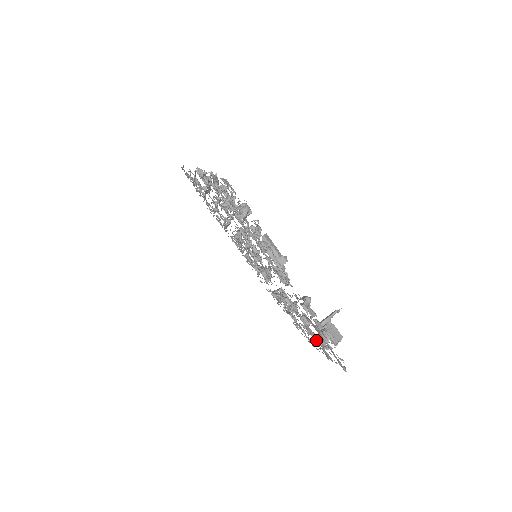
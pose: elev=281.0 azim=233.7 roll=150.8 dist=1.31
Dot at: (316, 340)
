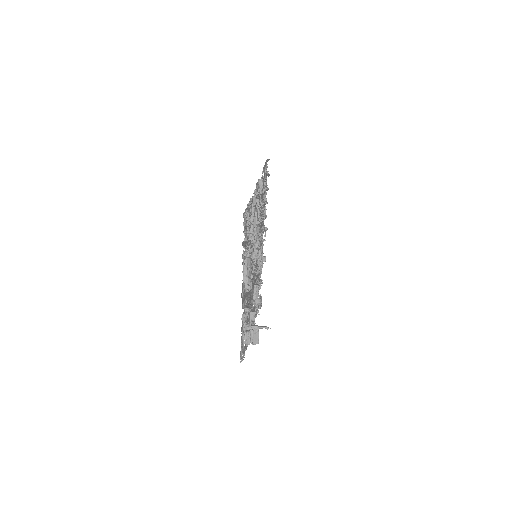
Dot at: occluded
